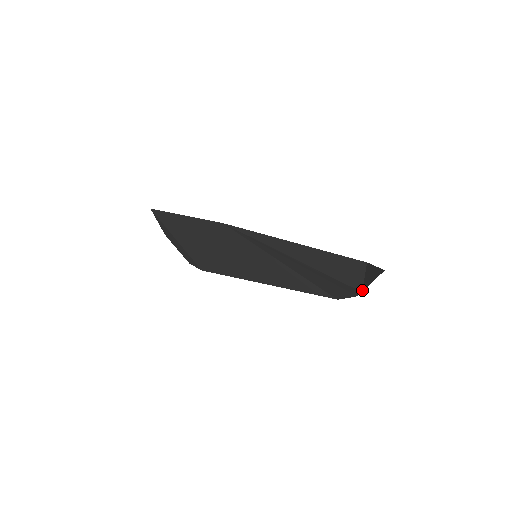
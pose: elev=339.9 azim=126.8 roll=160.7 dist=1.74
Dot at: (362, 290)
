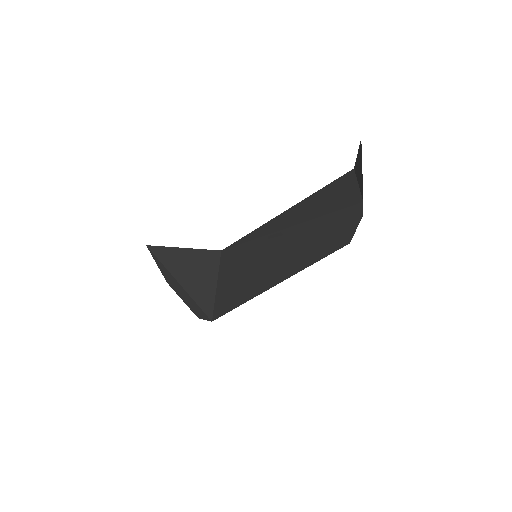
Dot at: (362, 199)
